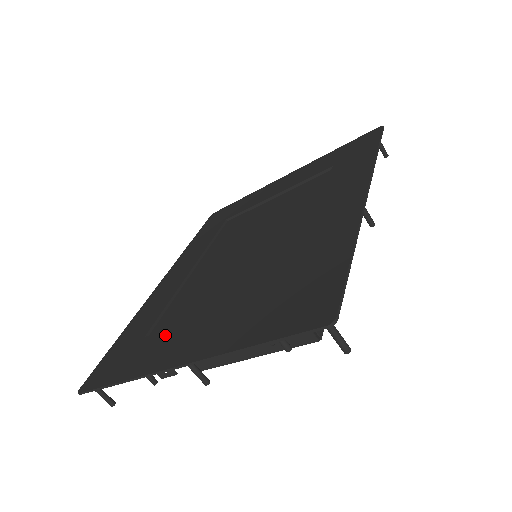
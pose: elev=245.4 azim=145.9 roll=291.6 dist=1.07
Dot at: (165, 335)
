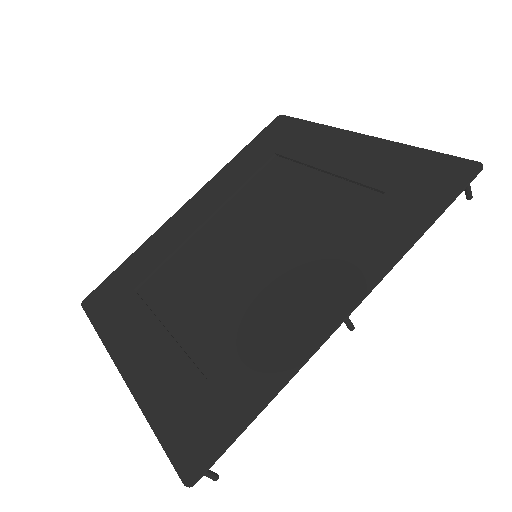
Dot at: (140, 312)
